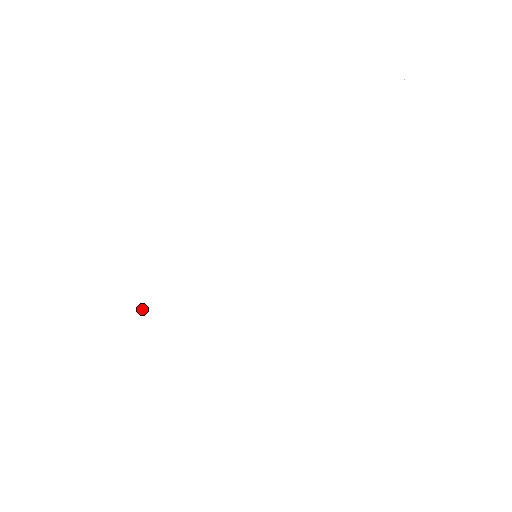
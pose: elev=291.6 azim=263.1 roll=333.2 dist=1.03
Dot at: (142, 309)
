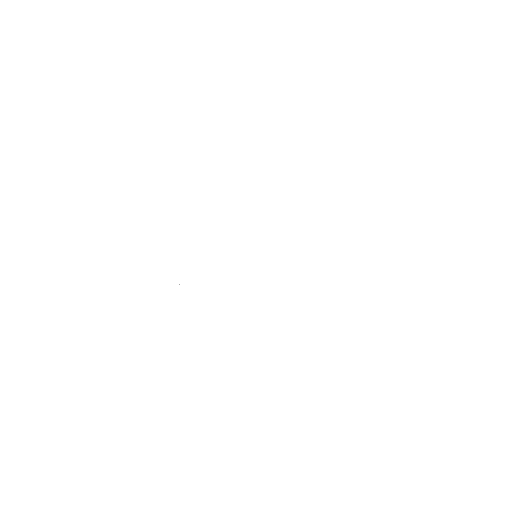
Dot at: (186, 227)
